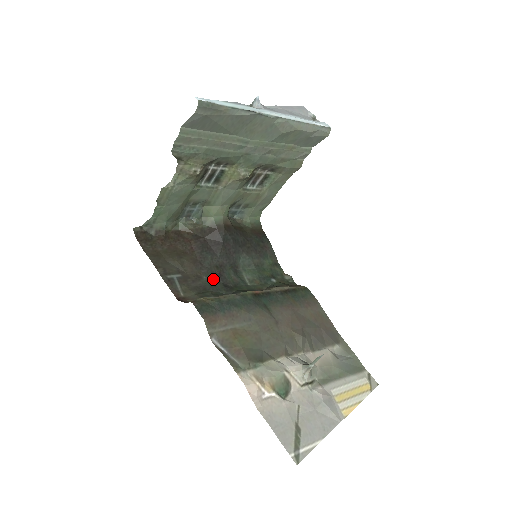
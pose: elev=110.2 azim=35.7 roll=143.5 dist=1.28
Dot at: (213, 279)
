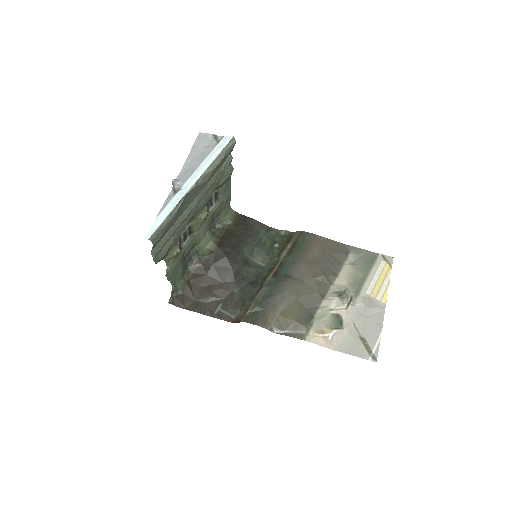
Dot at: (241, 286)
